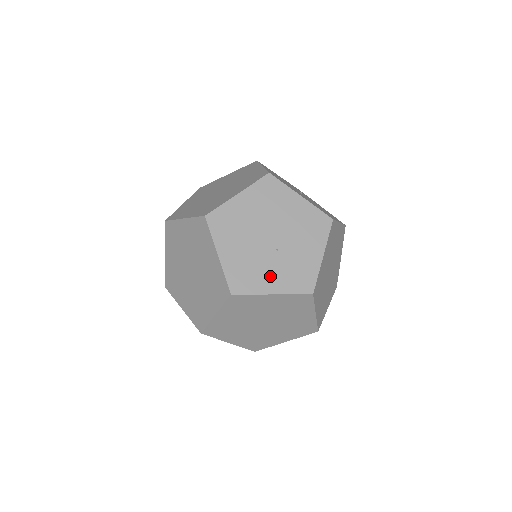
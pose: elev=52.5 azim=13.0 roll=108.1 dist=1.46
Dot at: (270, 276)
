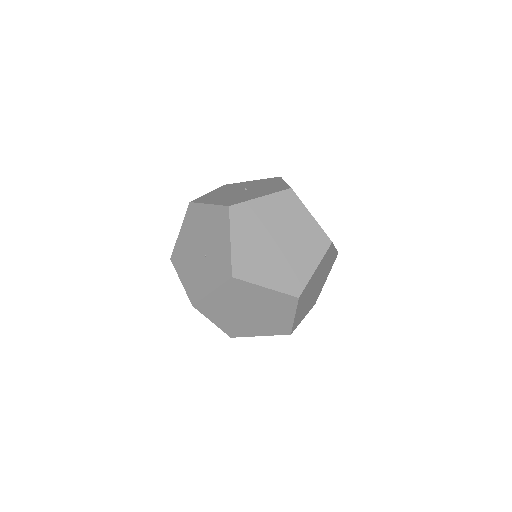
Dot at: (207, 279)
